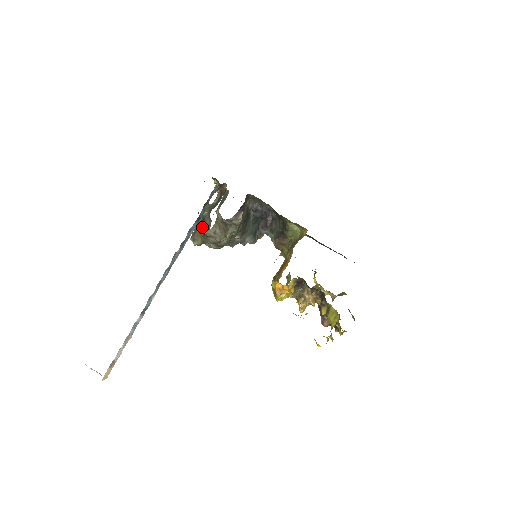
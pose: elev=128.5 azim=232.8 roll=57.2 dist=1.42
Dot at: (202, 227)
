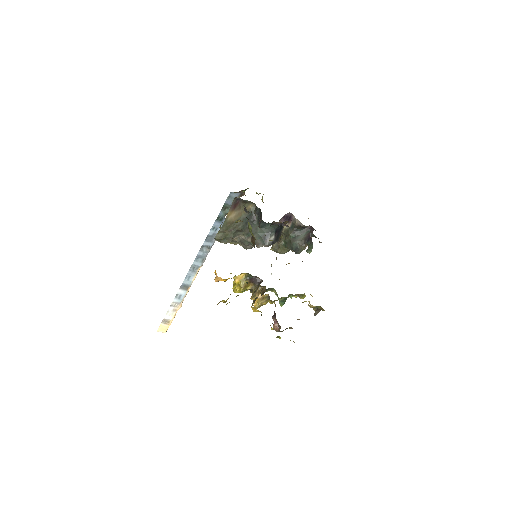
Dot at: (220, 226)
